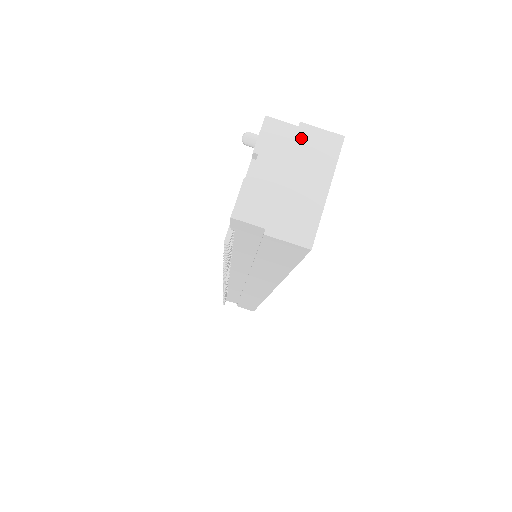
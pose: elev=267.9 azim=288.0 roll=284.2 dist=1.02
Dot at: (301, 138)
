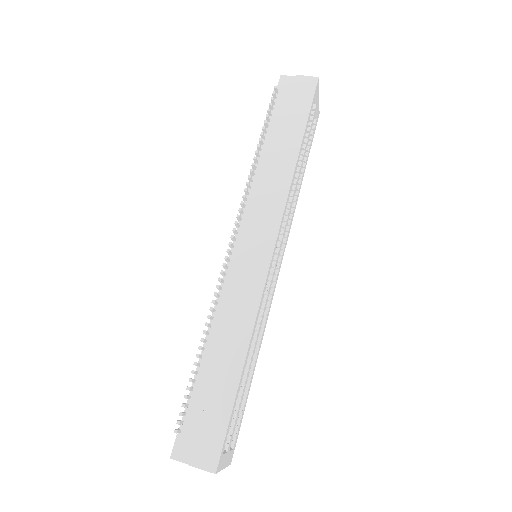
Dot at: occluded
